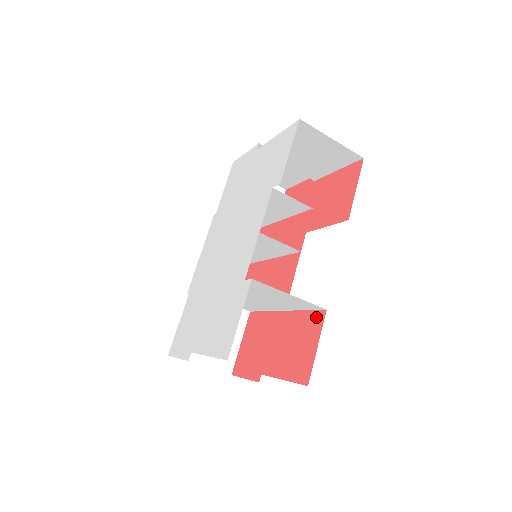
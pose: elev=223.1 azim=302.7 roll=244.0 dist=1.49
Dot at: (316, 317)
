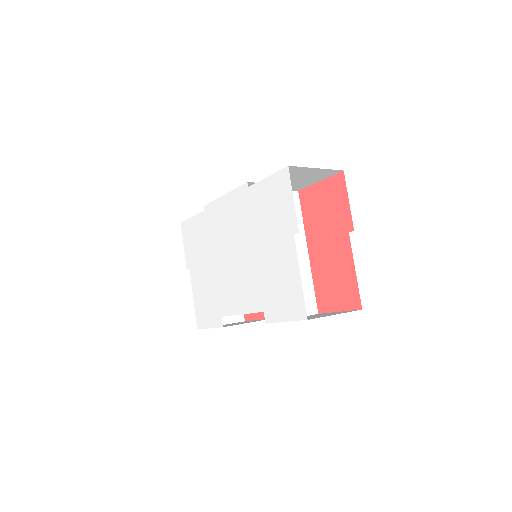
Dot at: occluded
